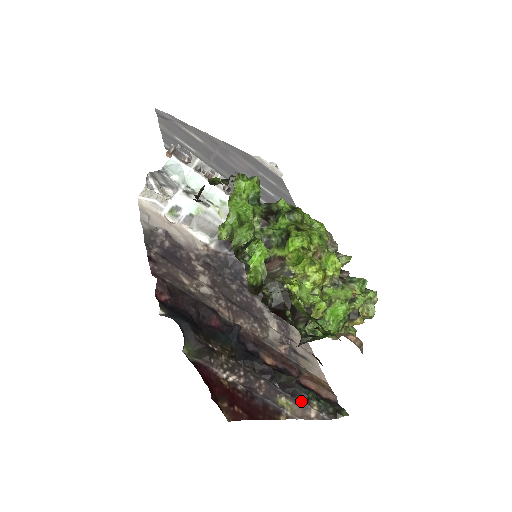
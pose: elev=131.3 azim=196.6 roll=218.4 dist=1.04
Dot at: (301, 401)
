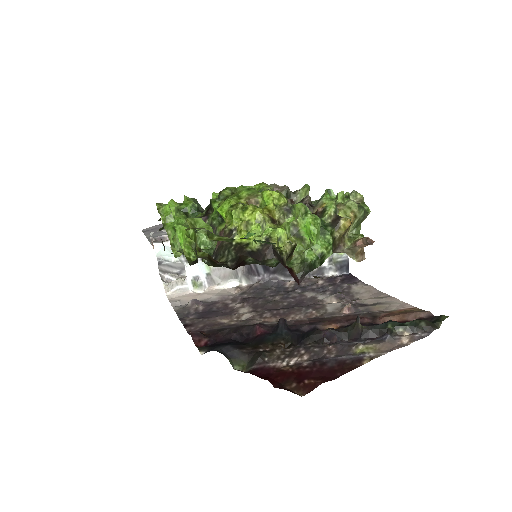
Dot at: (383, 337)
